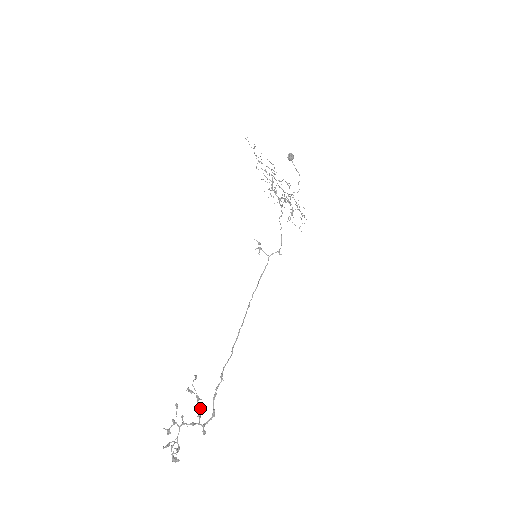
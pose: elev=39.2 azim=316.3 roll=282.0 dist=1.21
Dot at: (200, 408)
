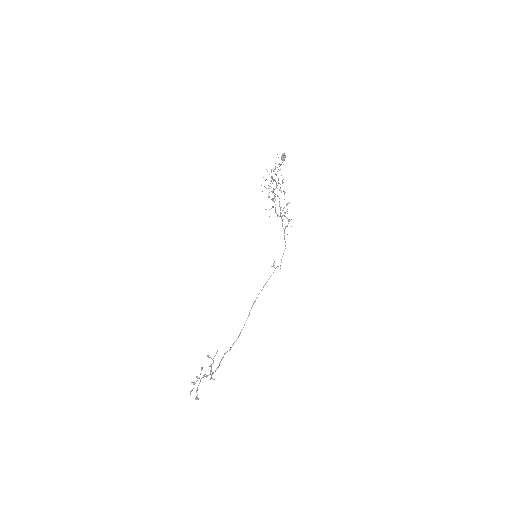
Dot at: (211, 365)
